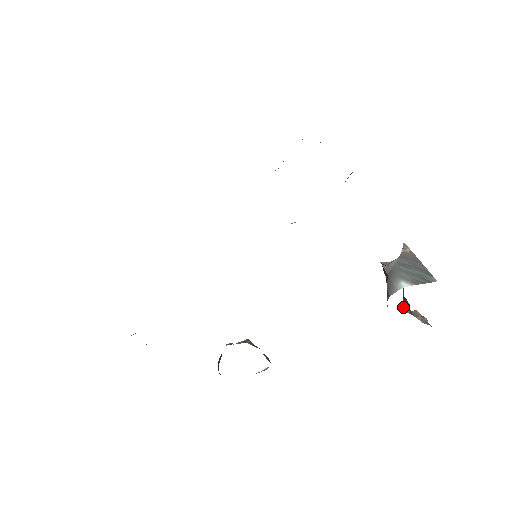
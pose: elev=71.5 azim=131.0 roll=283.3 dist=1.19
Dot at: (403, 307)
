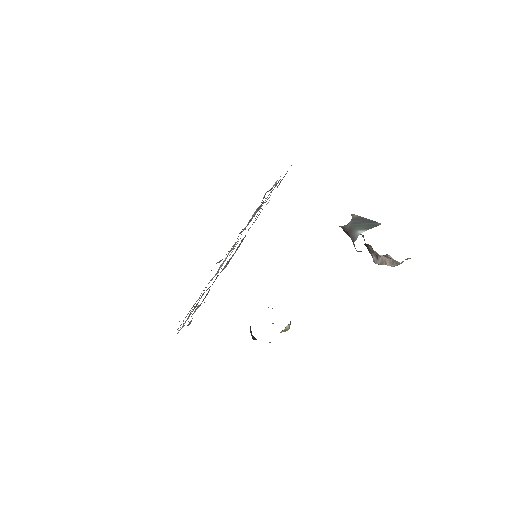
Dot at: (374, 261)
